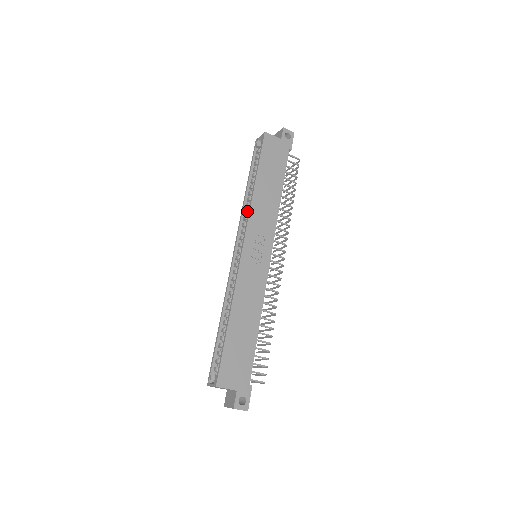
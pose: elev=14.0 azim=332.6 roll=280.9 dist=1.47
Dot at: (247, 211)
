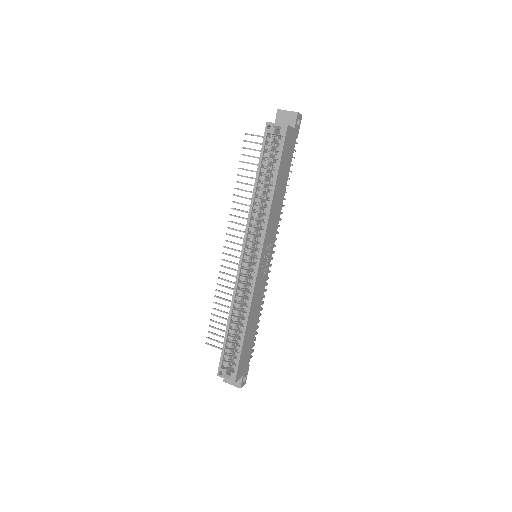
Dot at: (257, 215)
